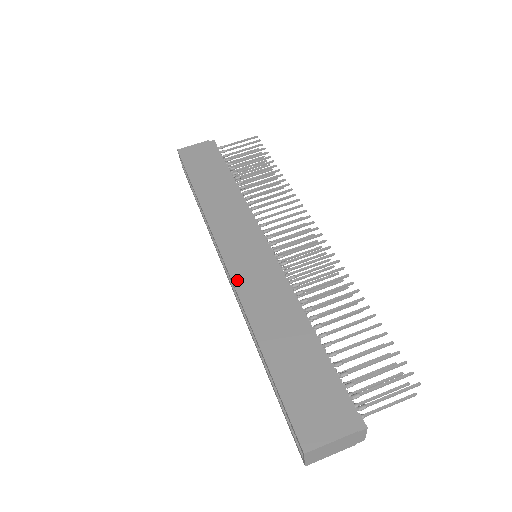
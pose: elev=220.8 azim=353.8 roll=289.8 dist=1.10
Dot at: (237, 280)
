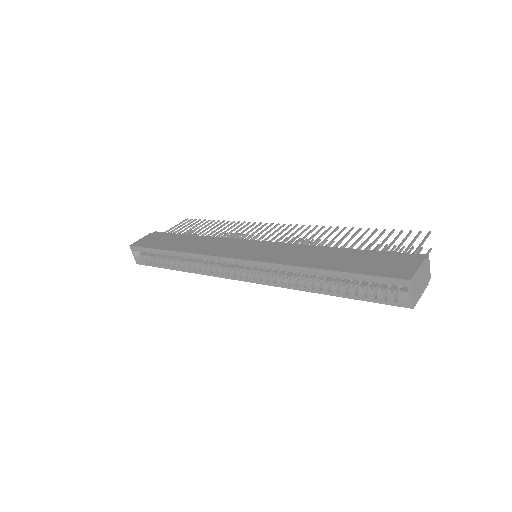
Dot at: (261, 259)
